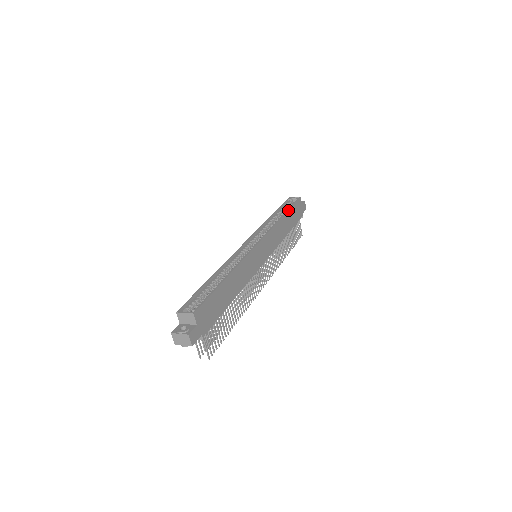
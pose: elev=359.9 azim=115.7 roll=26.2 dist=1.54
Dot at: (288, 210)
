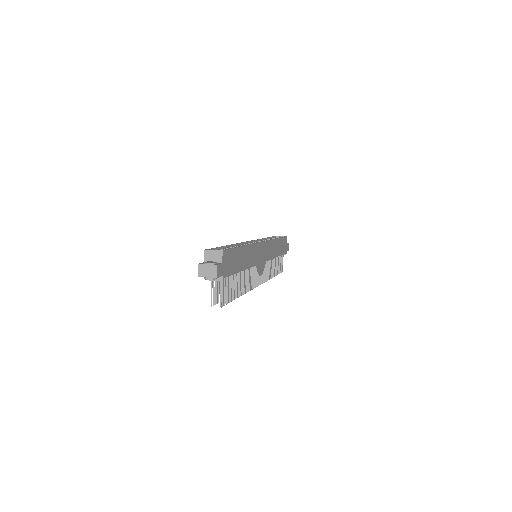
Dot at: (280, 237)
